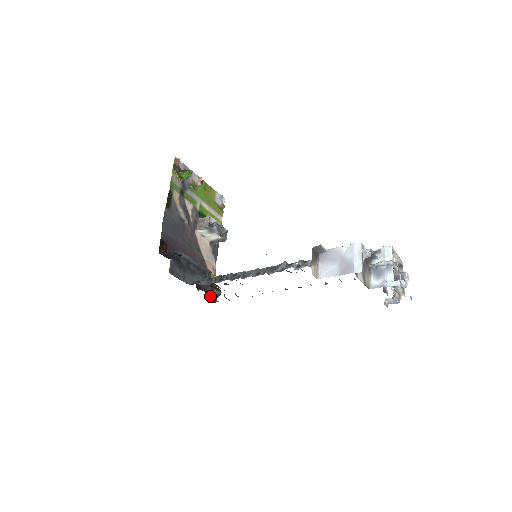
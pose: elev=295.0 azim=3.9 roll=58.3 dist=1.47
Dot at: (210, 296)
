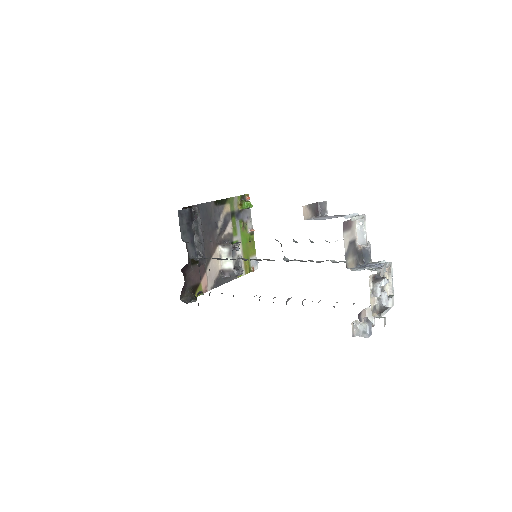
Dot at: (185, 296)
